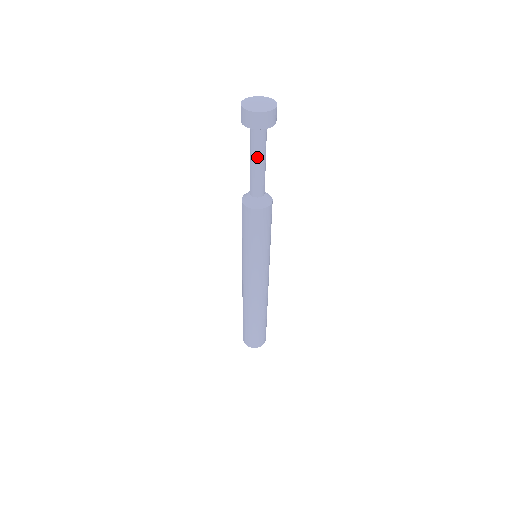
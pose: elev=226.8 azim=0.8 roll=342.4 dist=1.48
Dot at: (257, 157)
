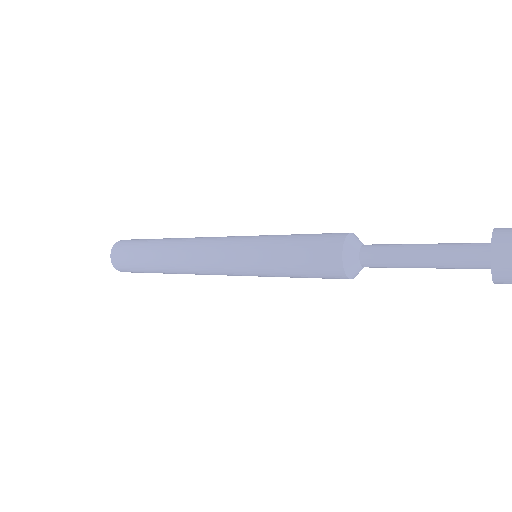
Dot at: (436, 268)
